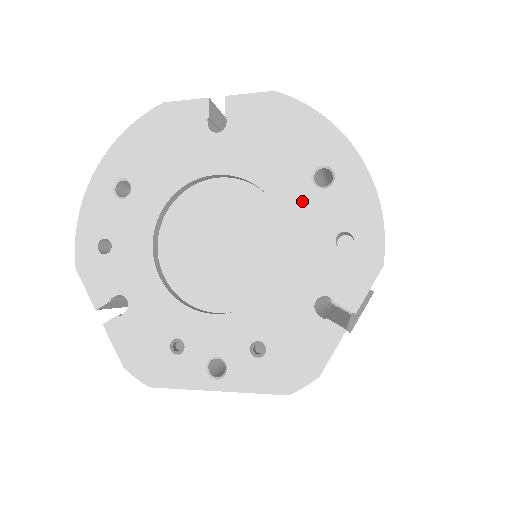
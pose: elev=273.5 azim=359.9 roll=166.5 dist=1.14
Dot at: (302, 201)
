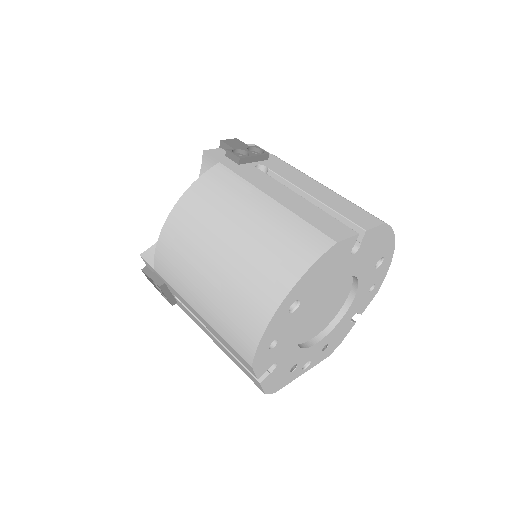
Dot at: (368, 277)
